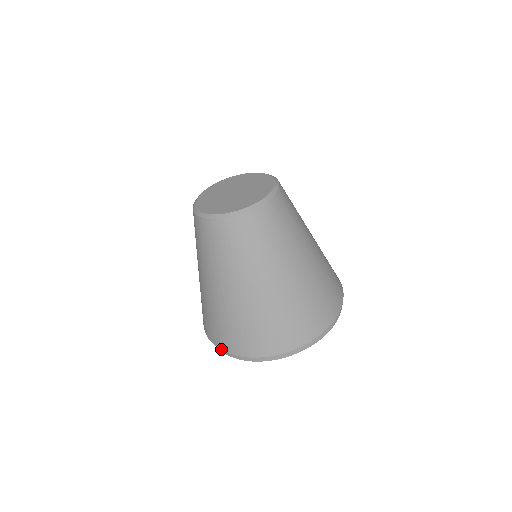
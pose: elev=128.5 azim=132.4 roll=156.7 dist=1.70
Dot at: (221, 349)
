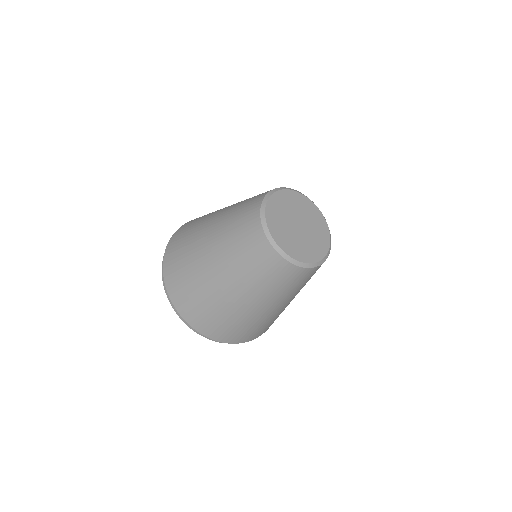
Dot at: (224, 342)
